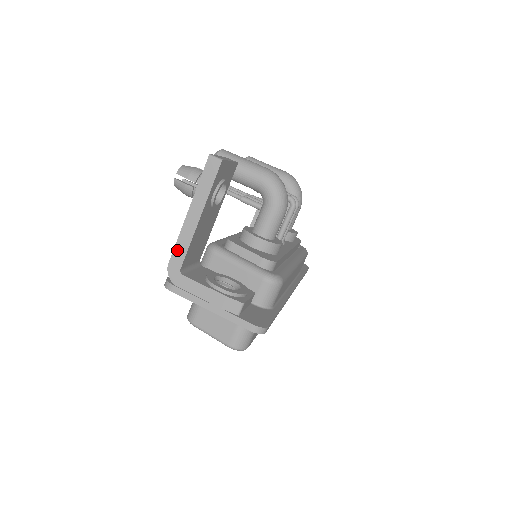
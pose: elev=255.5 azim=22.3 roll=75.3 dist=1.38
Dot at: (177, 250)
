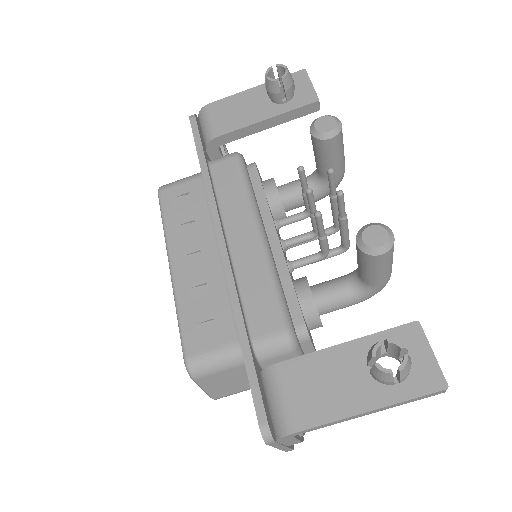
Dot at: (317, 427)
